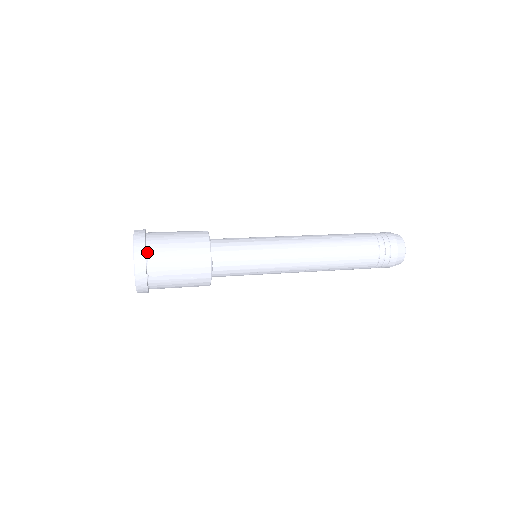
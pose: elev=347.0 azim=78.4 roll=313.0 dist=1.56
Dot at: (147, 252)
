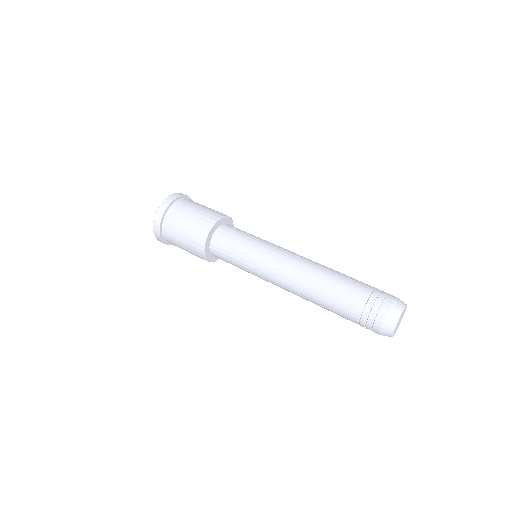
Dot at: (170, 208)
